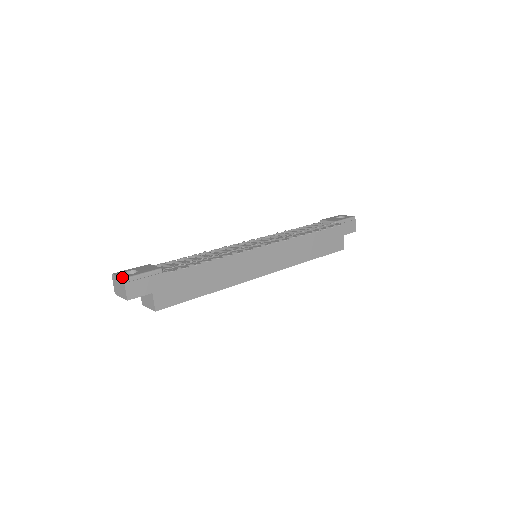
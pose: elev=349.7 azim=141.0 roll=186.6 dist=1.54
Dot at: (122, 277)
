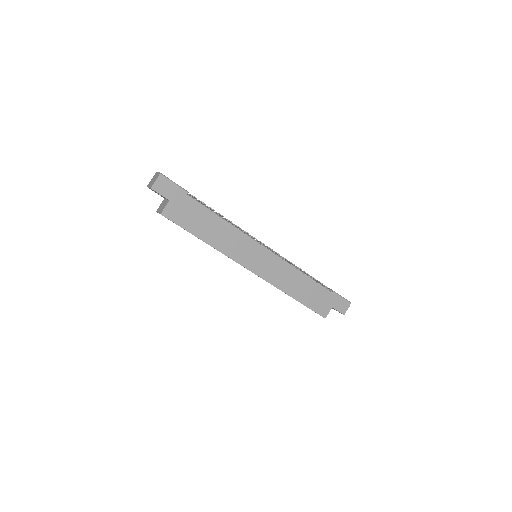
Dot at: (161, 173)
